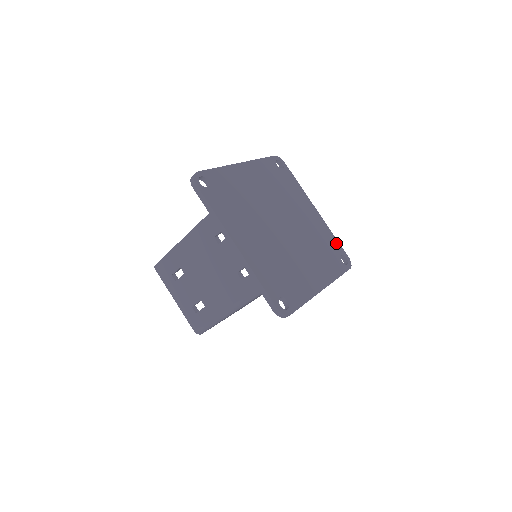
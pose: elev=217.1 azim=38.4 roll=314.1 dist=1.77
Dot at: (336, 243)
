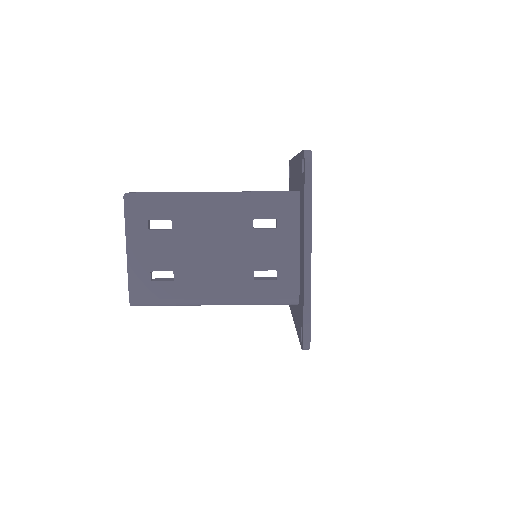
Dot at: occluded
